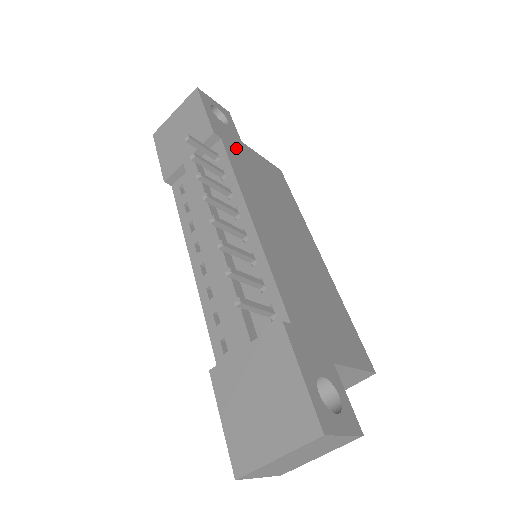
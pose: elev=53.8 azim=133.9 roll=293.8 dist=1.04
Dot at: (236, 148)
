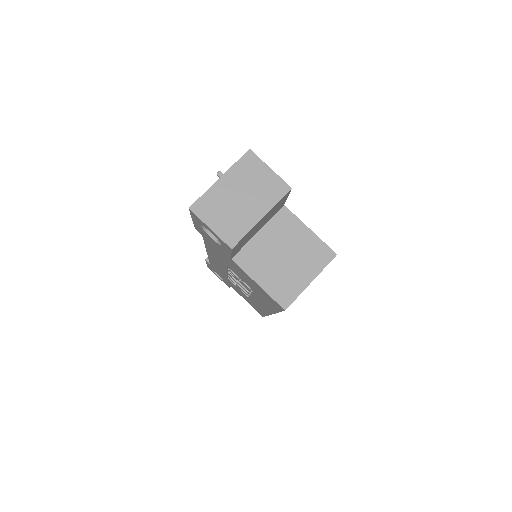
Dot at: occluded
